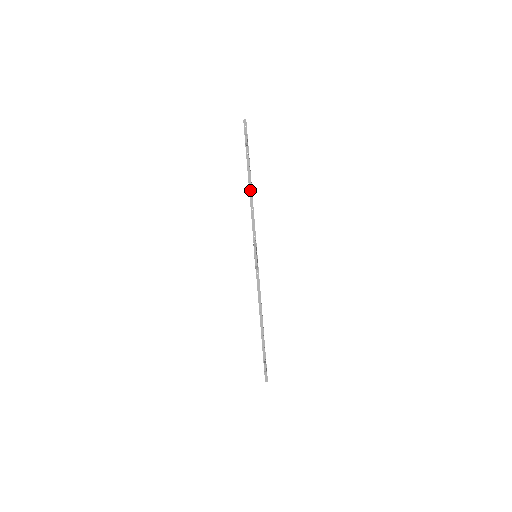
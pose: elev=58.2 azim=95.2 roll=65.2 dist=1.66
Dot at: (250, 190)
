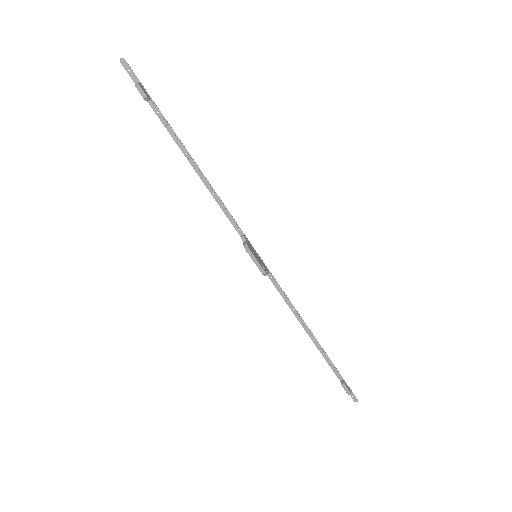
Dot at: (194, 167)
